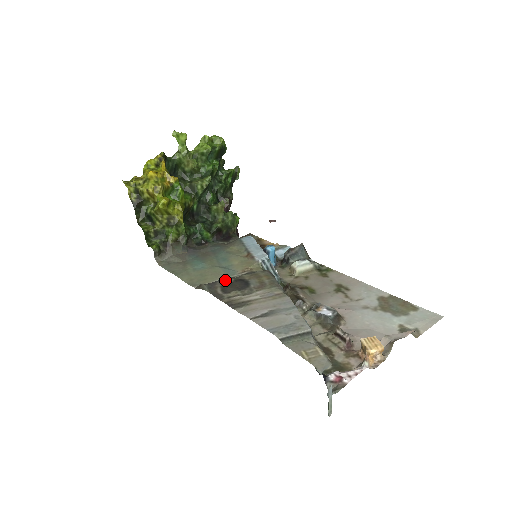
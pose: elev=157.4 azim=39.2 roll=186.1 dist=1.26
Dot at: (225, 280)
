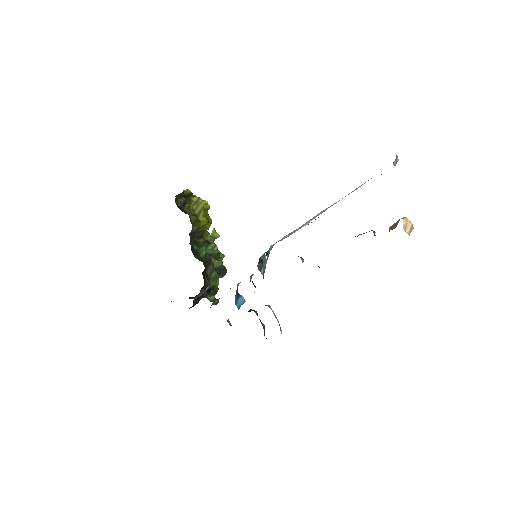
Dot at: occluded
